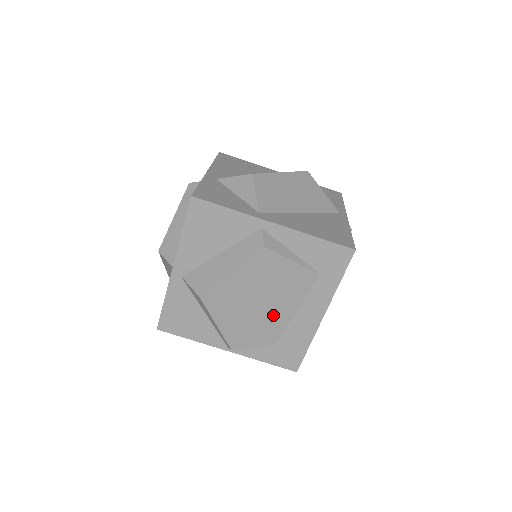
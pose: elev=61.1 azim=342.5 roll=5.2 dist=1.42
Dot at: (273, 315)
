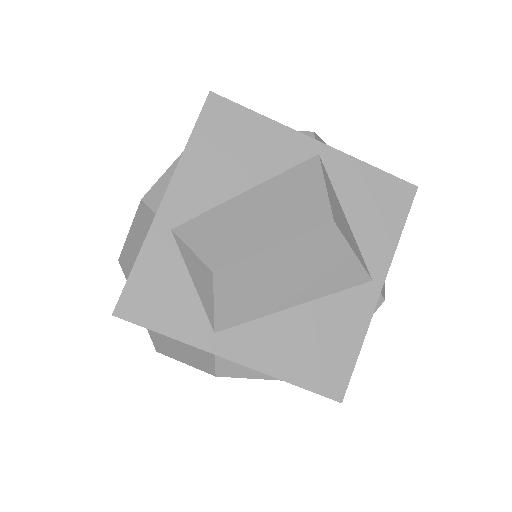
Dot at: occluded
